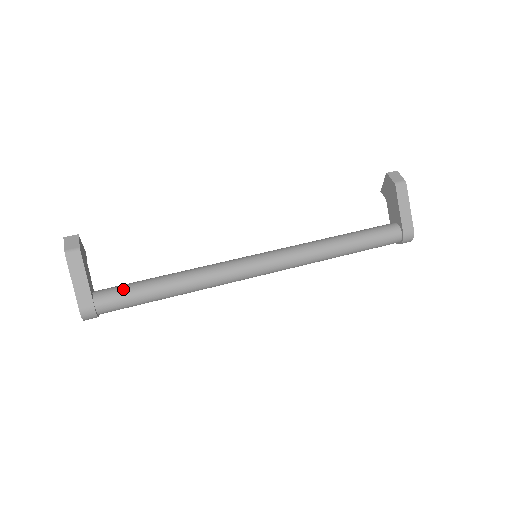
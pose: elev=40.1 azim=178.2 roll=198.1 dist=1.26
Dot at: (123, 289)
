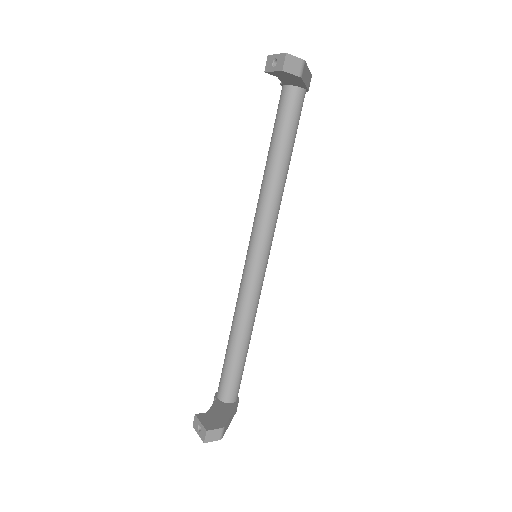
Dot at: (237, 380)
